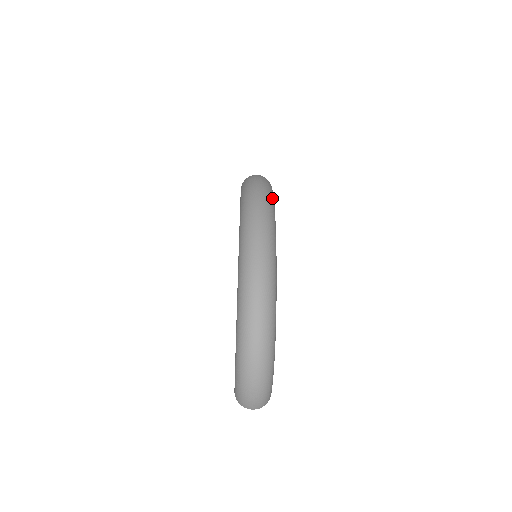
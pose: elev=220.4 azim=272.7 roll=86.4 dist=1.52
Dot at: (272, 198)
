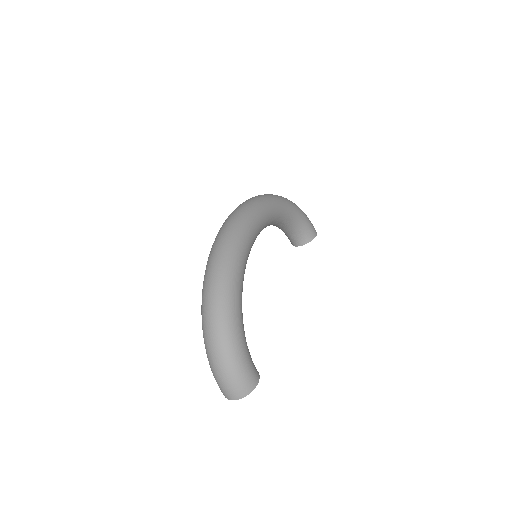
Dot at: (266, 201)
